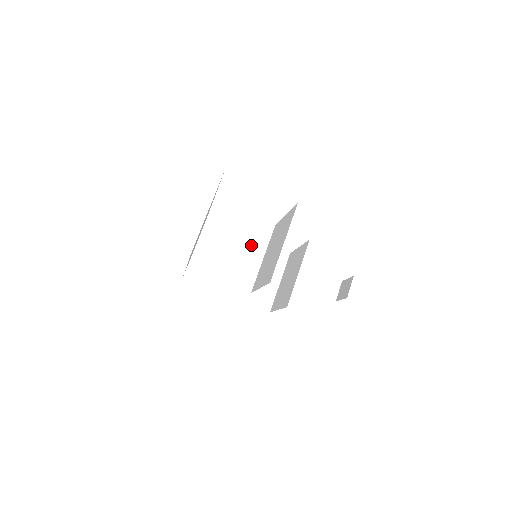
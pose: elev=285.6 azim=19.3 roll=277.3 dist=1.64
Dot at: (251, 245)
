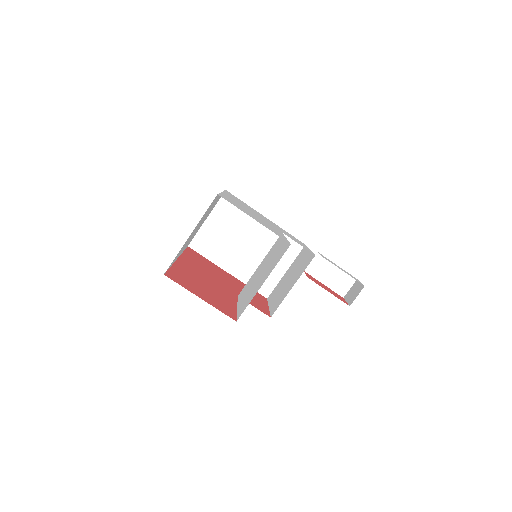
Dot at: occluded
